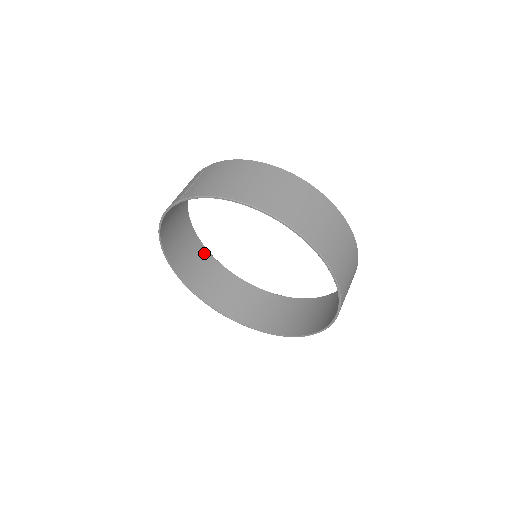
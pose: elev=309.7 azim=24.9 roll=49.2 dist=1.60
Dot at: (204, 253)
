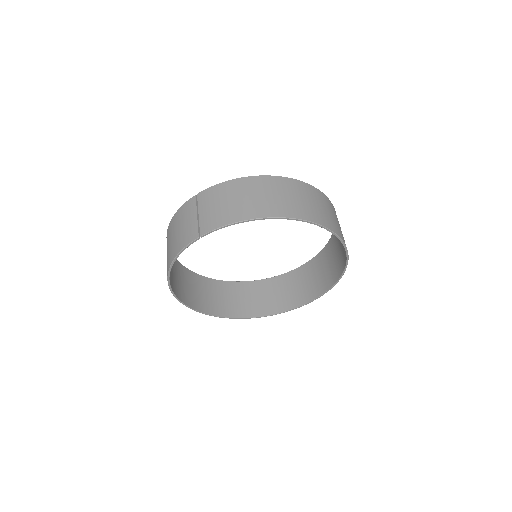
Dot at: (187, 273)
